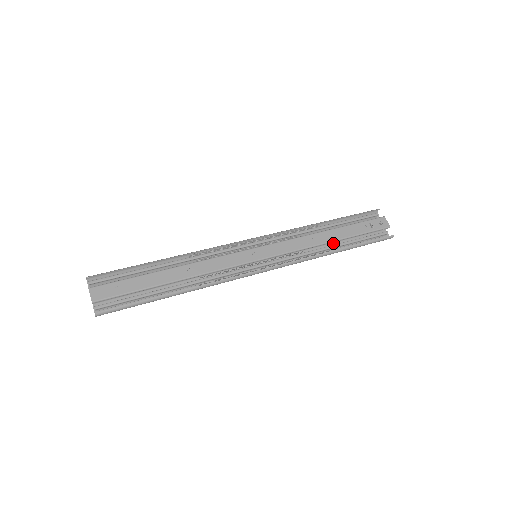
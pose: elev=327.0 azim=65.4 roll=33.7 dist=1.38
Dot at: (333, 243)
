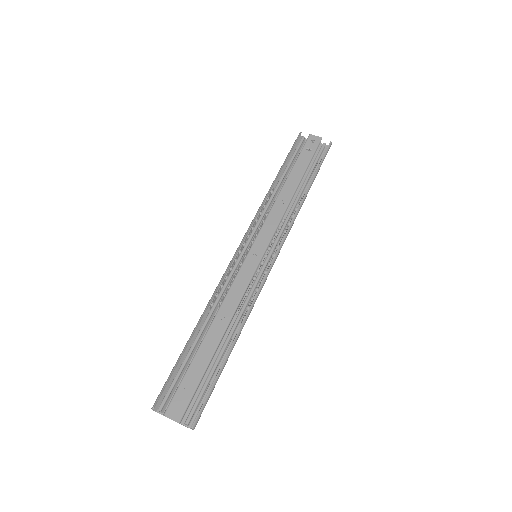
Dot at: (297, 190)
